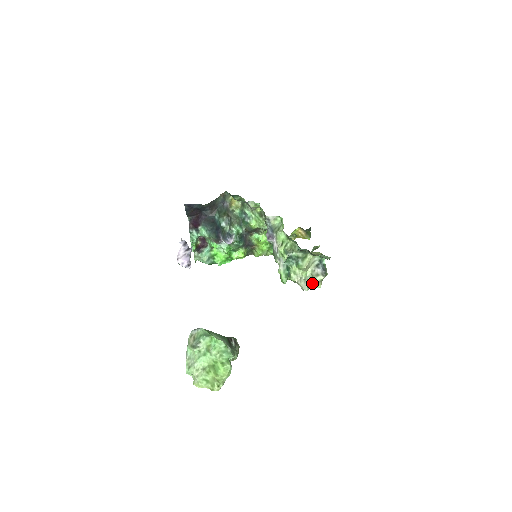
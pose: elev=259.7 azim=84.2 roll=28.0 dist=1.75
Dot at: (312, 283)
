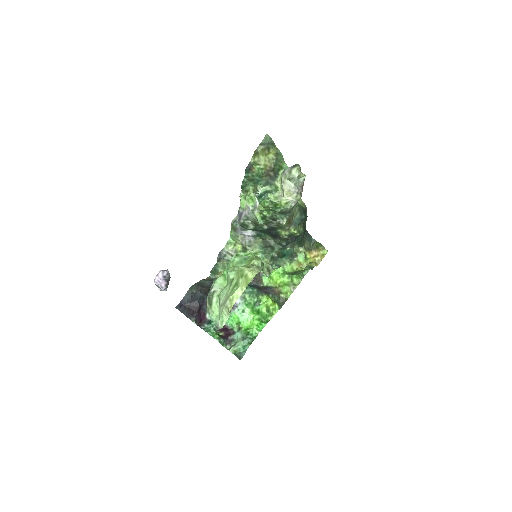
Dot at: (294, 180)
